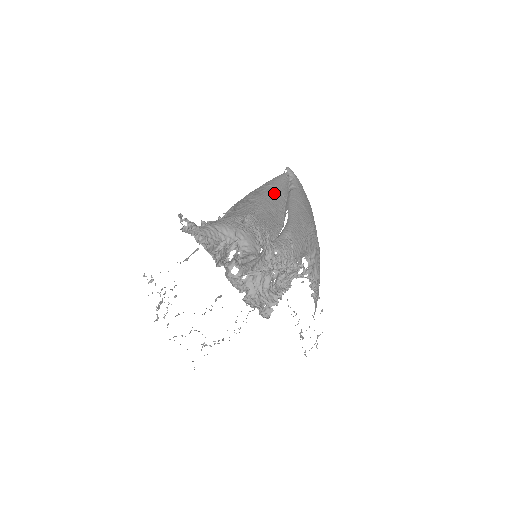
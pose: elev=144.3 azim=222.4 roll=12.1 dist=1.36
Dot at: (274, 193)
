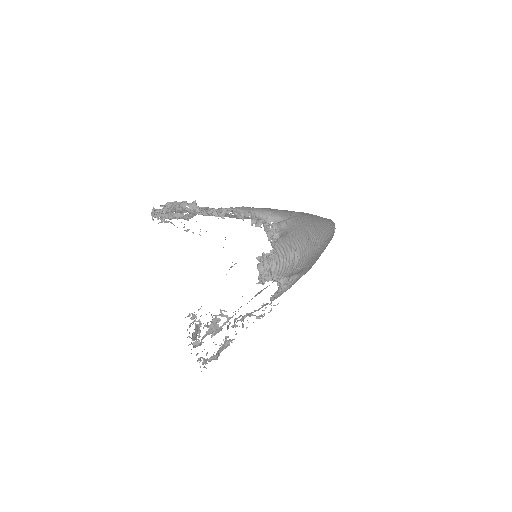
Dot at: occluded
